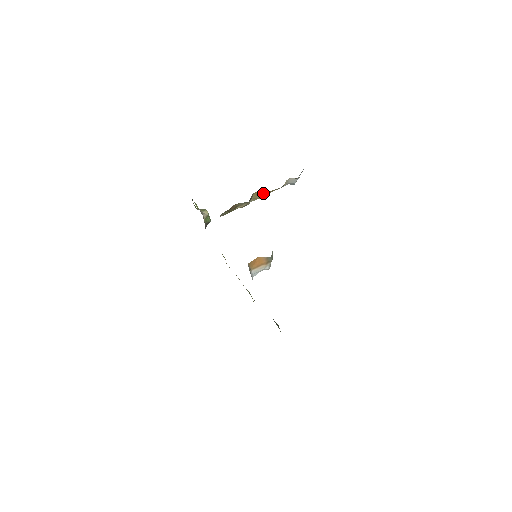
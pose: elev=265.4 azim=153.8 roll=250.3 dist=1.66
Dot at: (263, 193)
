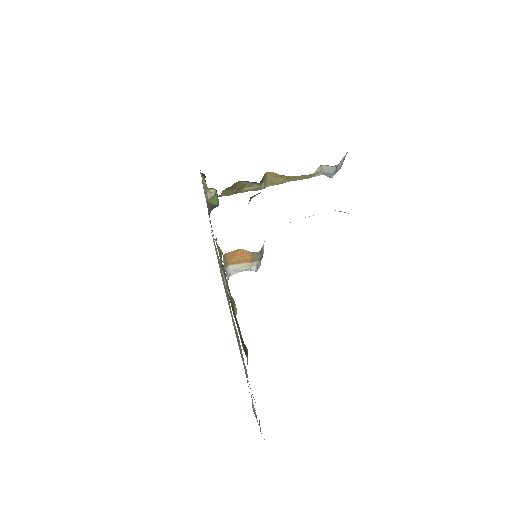
Dot at: (282, 176)
